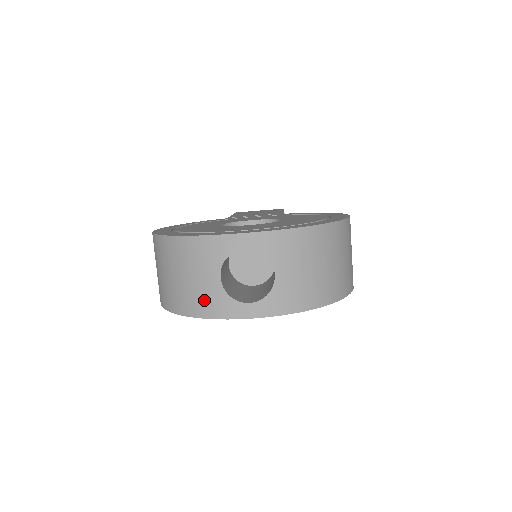
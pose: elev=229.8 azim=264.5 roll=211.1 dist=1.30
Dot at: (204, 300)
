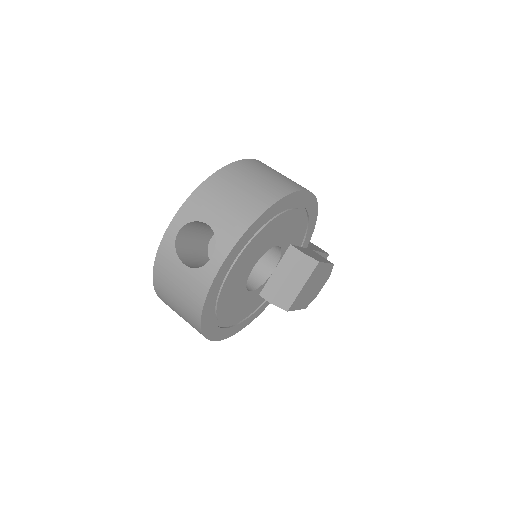
Dot at: (193, 290)
